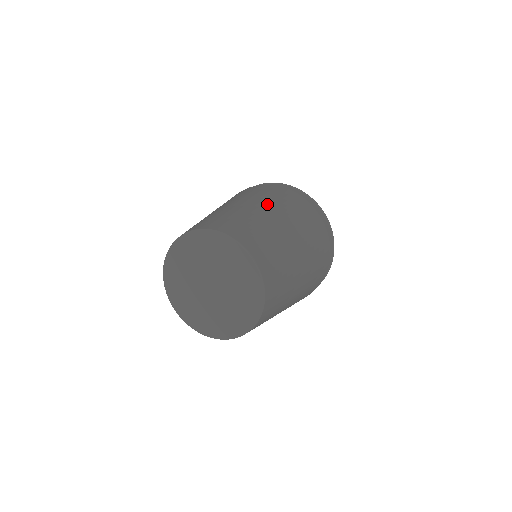
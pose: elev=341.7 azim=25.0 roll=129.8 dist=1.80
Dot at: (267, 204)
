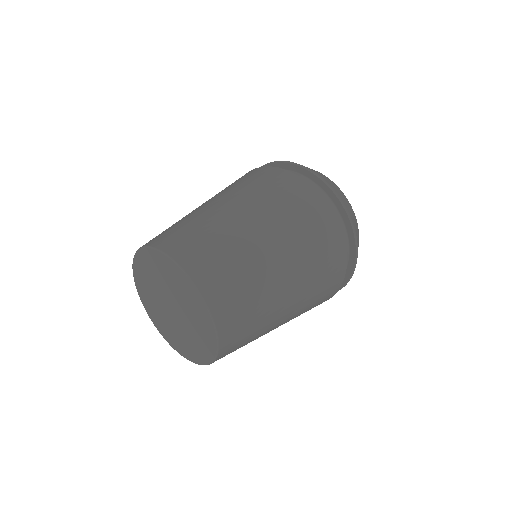
Dot at: occluded
